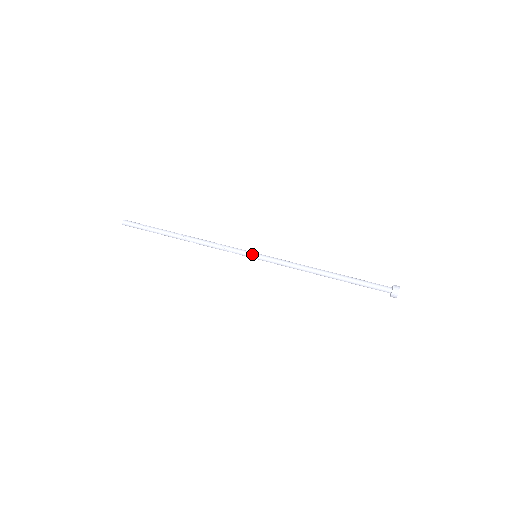
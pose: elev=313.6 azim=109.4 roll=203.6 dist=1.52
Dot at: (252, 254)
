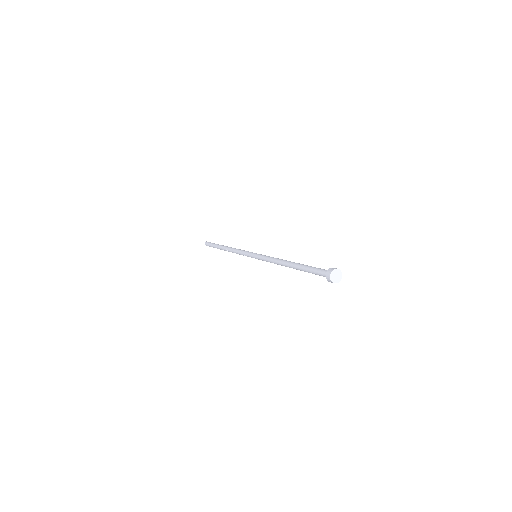
Dot at: (252, 254)
